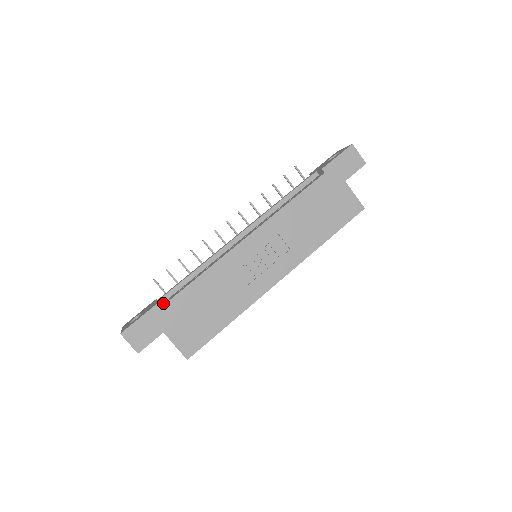
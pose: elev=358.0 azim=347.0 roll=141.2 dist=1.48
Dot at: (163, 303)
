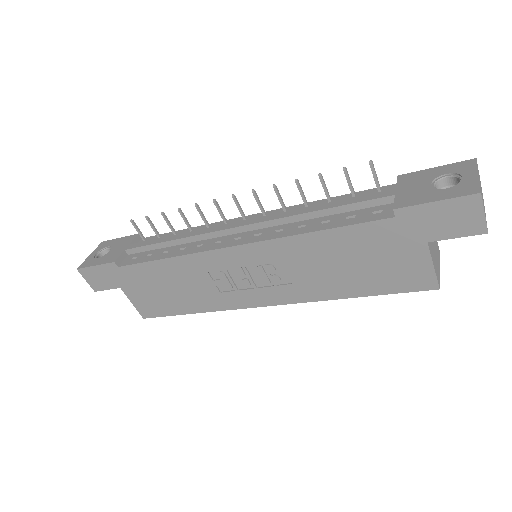
Dot at: (128, 258)
